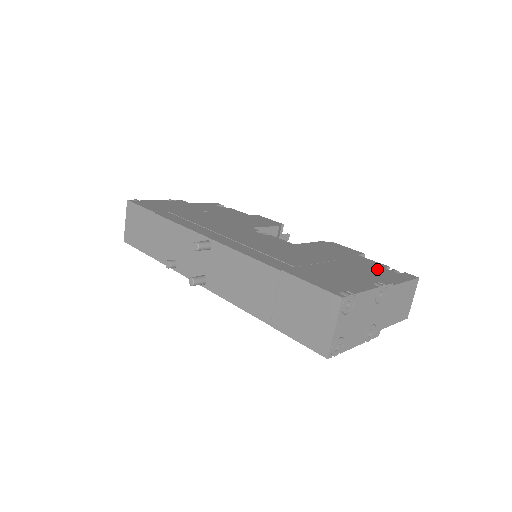
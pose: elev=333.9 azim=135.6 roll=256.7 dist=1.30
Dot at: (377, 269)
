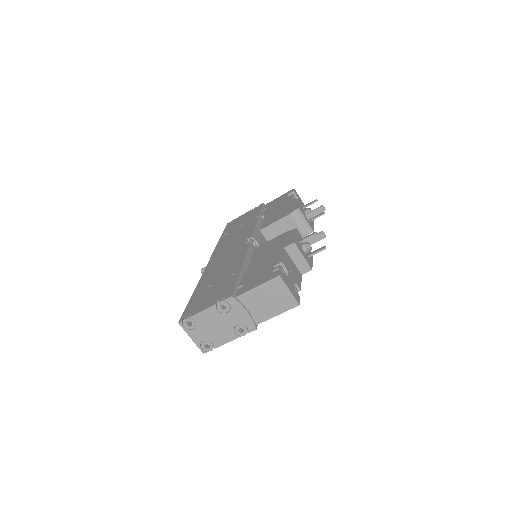
Dot at: (263, 271)
